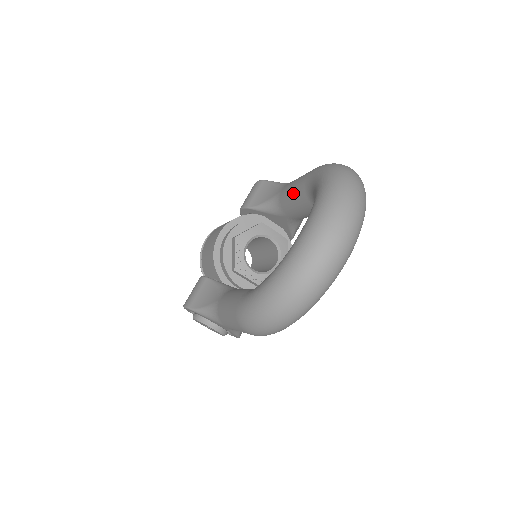
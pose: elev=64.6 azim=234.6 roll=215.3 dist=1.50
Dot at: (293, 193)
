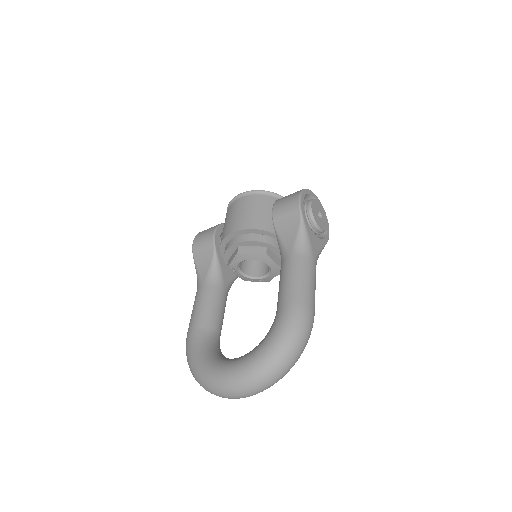
Dot at: (280, 286)
